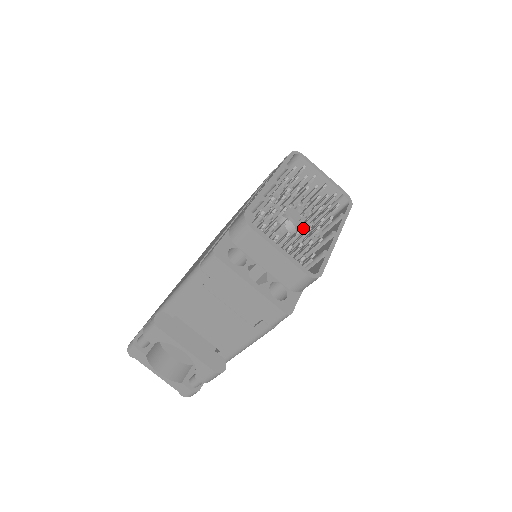
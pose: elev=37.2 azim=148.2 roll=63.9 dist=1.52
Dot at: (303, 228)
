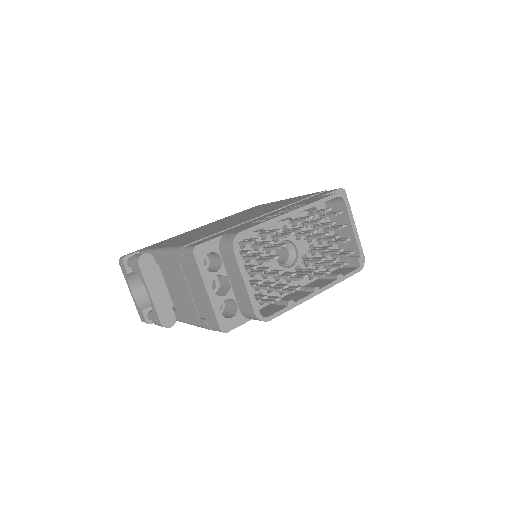
Dot at: (302, 264)
